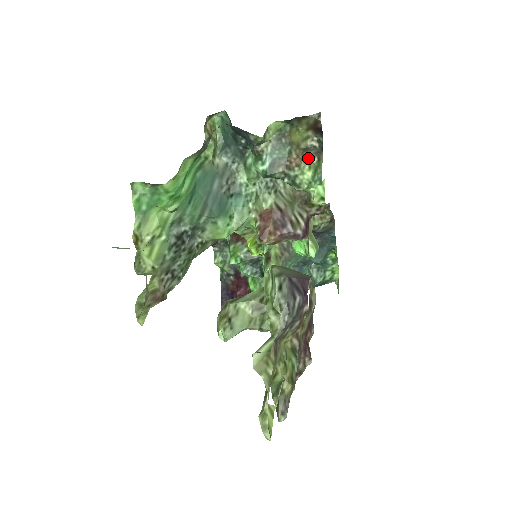
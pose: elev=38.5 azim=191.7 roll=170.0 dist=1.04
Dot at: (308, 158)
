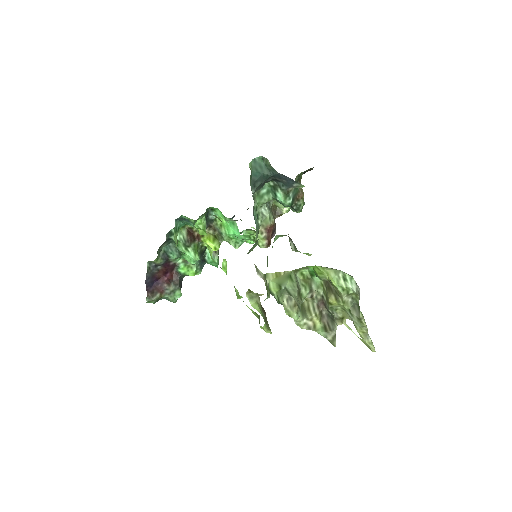
Dot at: (303, 192)
